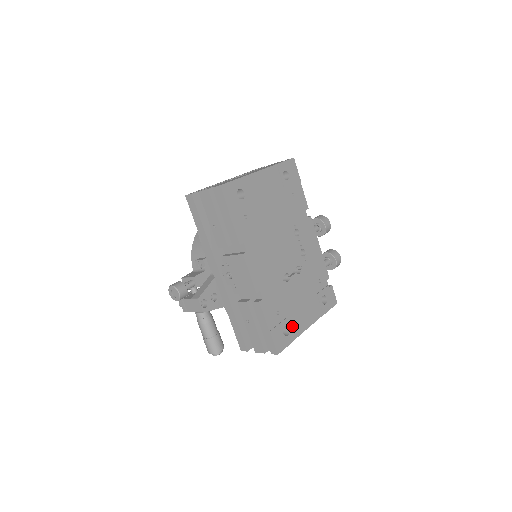
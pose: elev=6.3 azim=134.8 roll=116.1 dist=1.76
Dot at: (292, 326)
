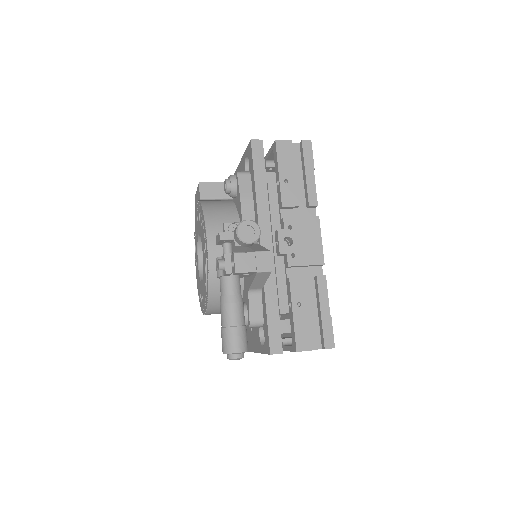
Dot at: occluded
